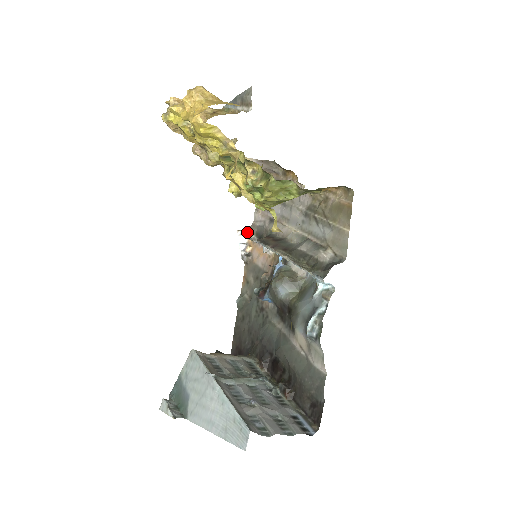
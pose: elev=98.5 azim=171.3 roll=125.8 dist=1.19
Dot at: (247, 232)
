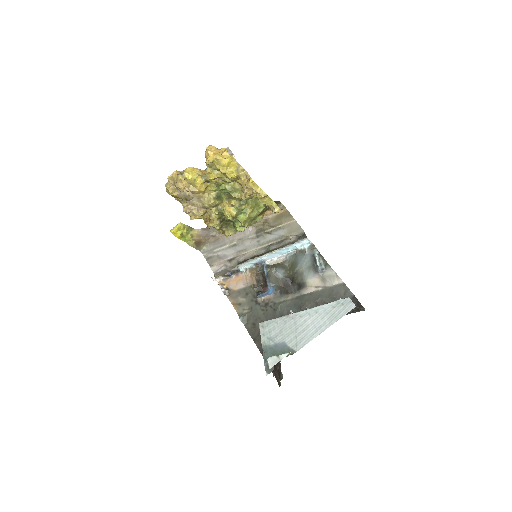
Dot at: (216, 278)
